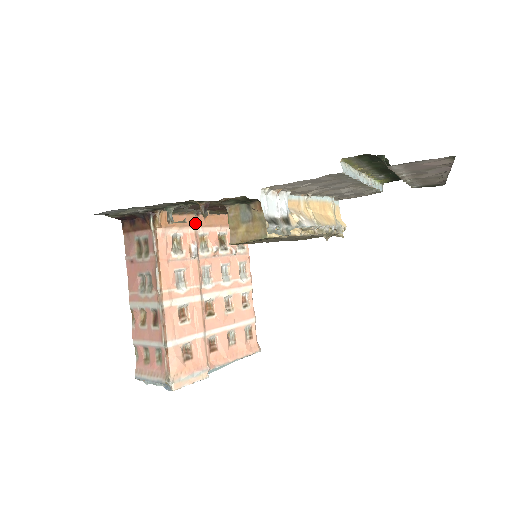
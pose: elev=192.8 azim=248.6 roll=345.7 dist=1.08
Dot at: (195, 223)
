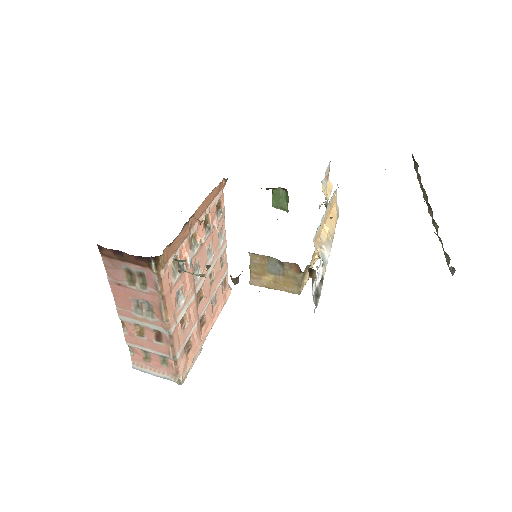
Dot at: (188, 231)
